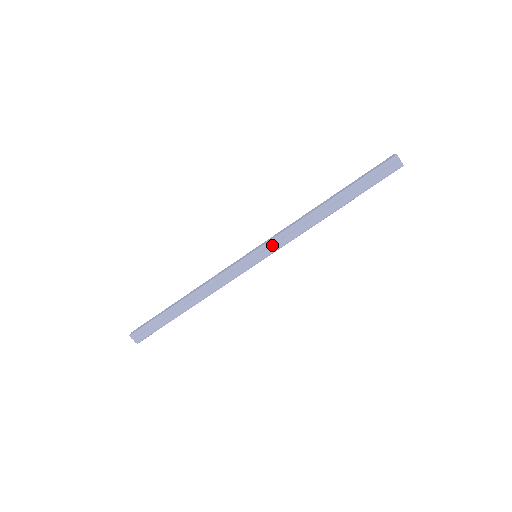
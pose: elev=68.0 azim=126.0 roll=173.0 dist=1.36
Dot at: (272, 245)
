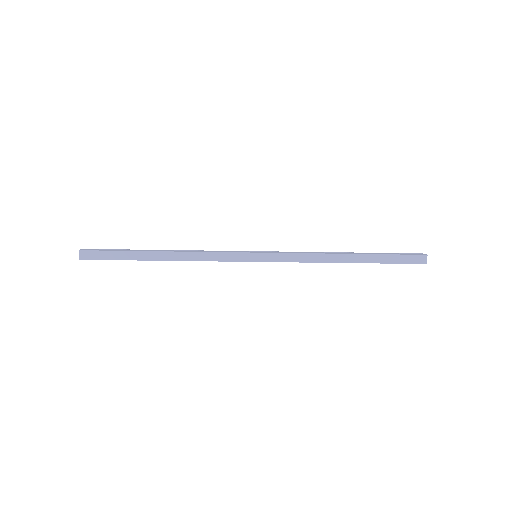
Dot at: (277, 260)
